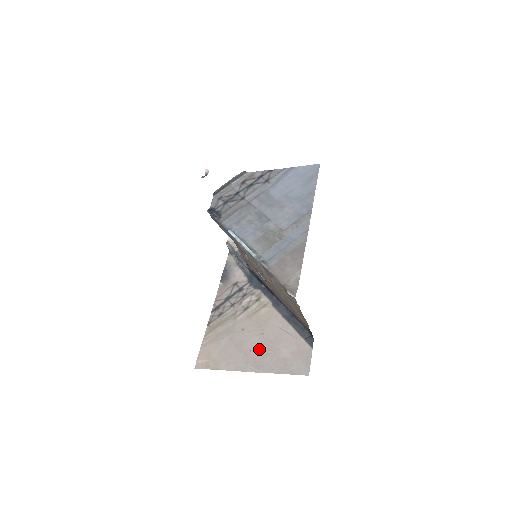
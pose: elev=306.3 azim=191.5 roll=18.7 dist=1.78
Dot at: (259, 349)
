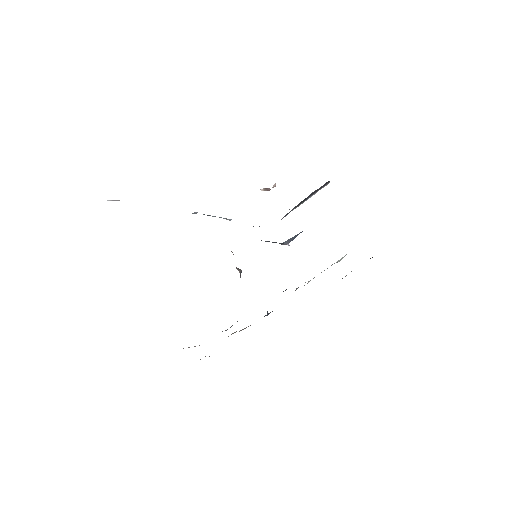
Dot at: occluded
